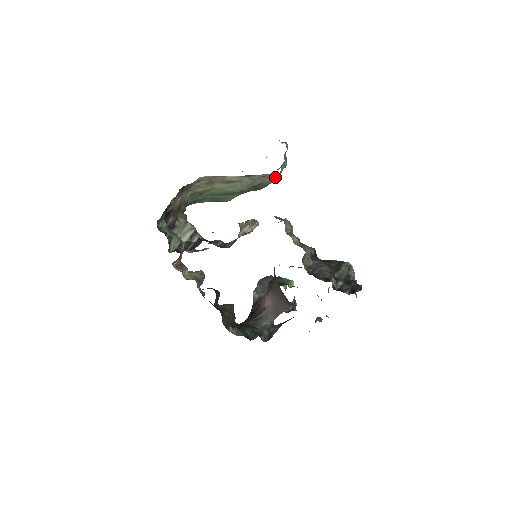
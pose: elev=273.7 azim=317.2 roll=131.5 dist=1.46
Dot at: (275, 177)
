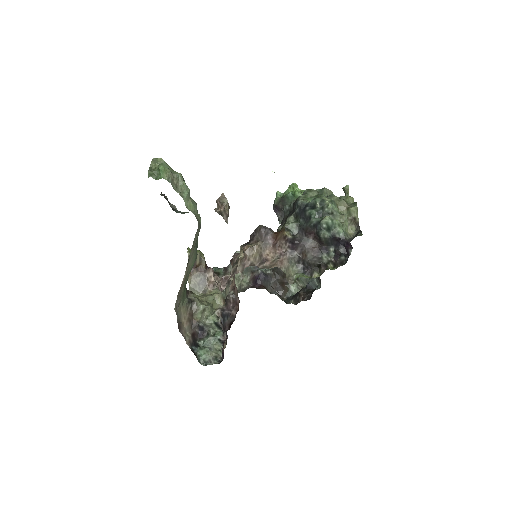
Dot at: (199, 228)
